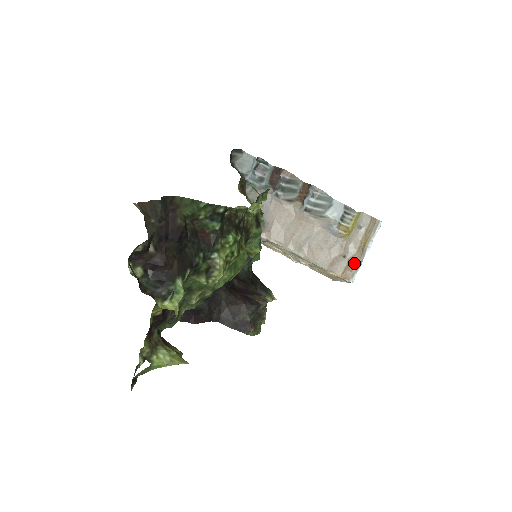
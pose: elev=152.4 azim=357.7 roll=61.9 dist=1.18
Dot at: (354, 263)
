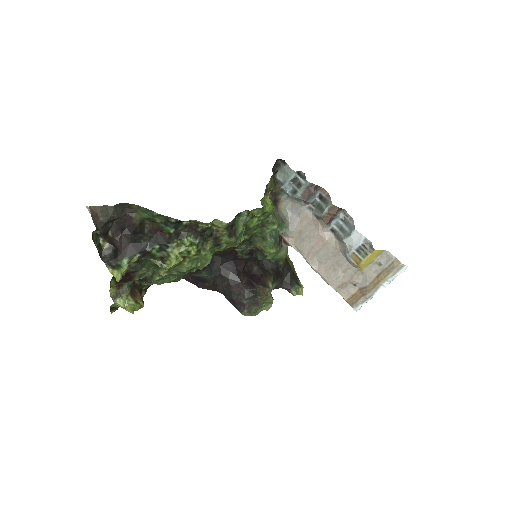
Dot at: (362, 294)
